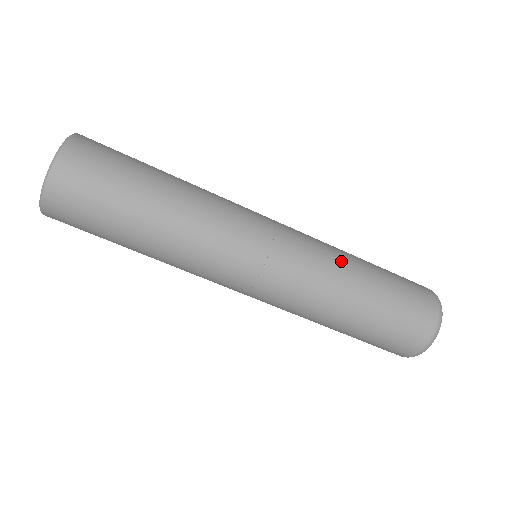
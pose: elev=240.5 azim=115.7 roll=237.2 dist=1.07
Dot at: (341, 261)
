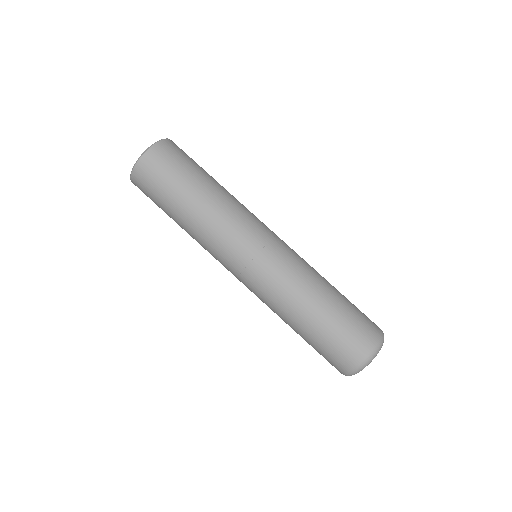
Dot at: (315, 272)
